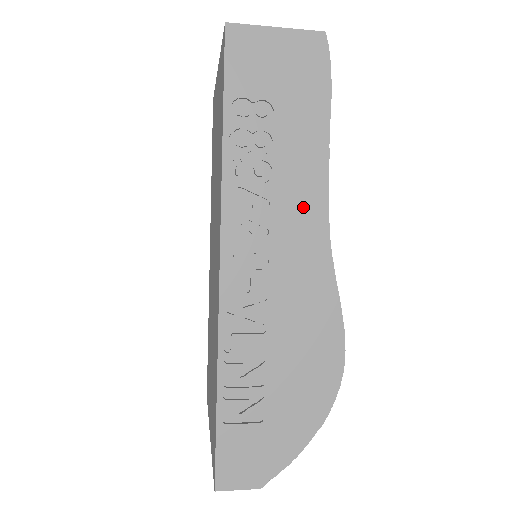
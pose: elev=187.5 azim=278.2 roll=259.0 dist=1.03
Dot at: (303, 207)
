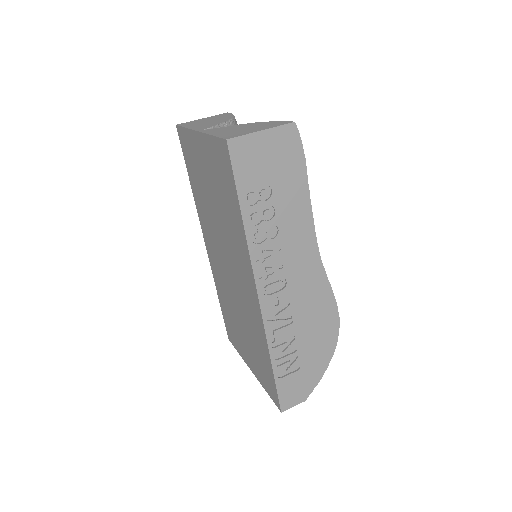
Dot at: (301, 243)
